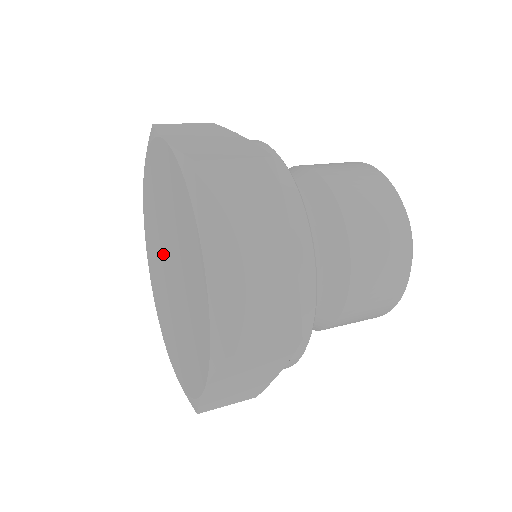
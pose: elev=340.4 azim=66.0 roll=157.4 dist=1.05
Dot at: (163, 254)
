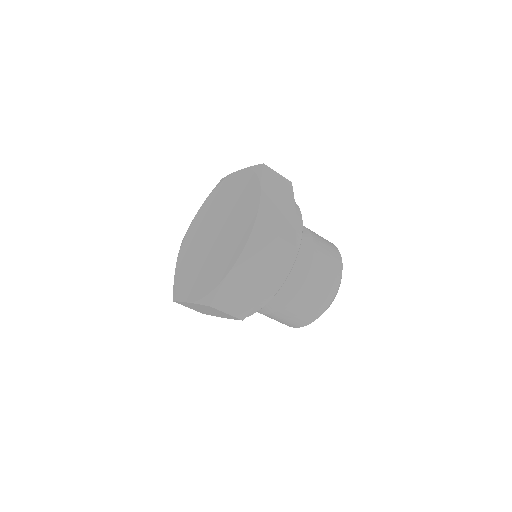
Dot at: (206, 244)
